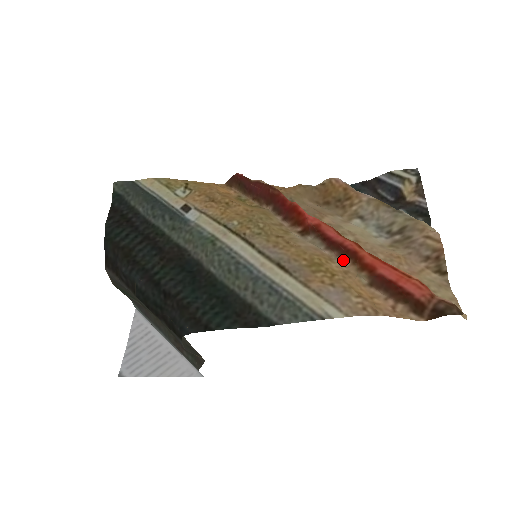
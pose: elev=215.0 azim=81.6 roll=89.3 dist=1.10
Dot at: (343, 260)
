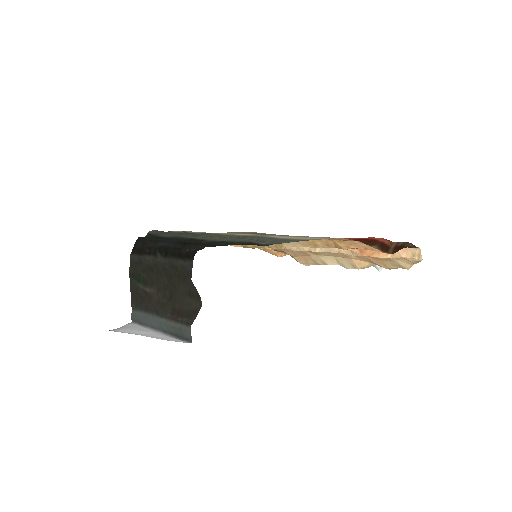
Dot at: (325, 247)
